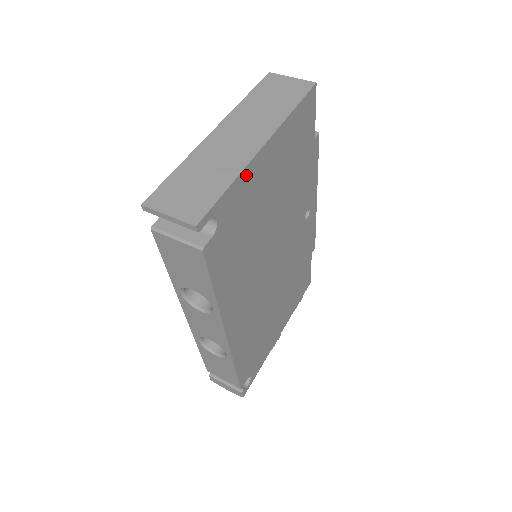
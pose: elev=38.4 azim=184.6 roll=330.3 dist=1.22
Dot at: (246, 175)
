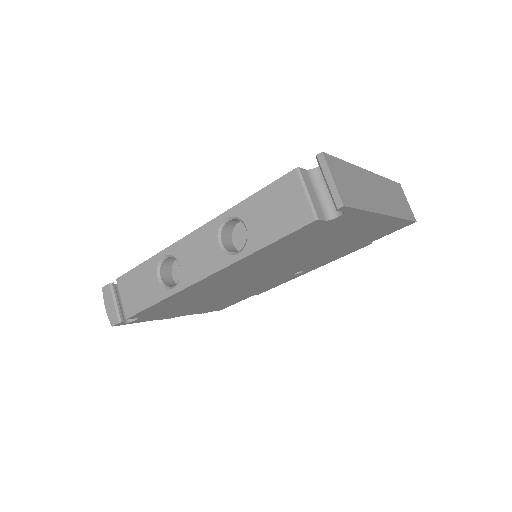
Dot at: (368, 216)
